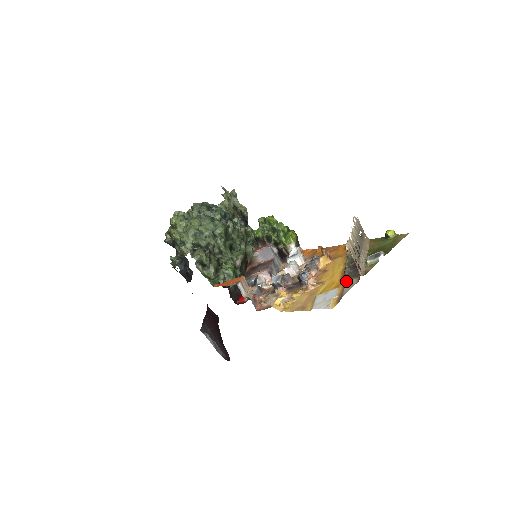
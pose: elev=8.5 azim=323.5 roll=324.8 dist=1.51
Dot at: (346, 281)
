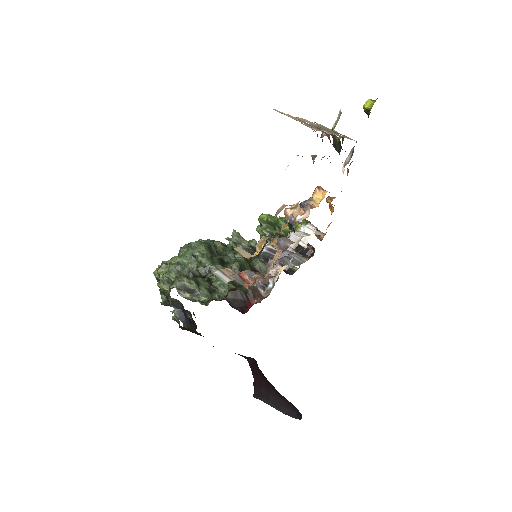
Dot at: occluded
